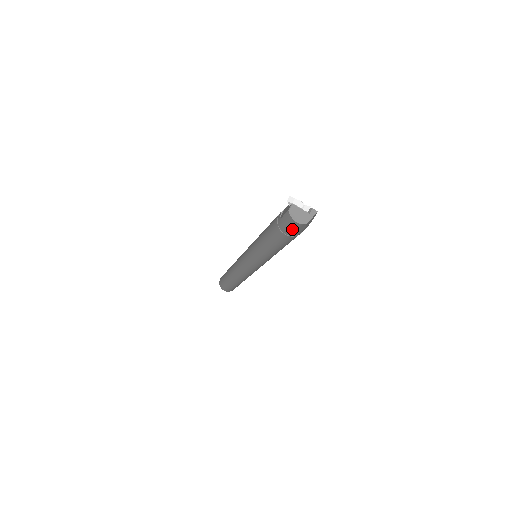
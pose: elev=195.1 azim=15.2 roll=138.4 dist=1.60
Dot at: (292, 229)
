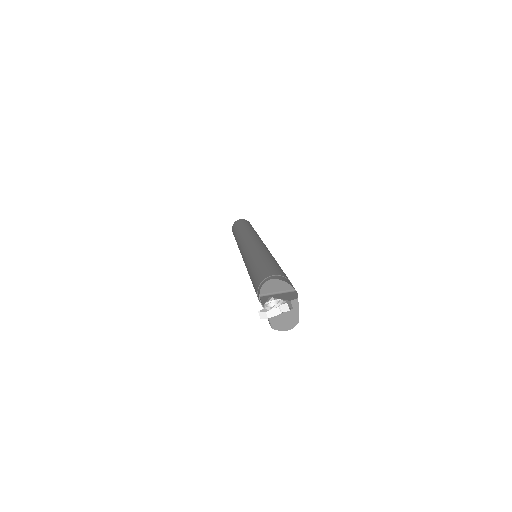
Dot at: occluded
